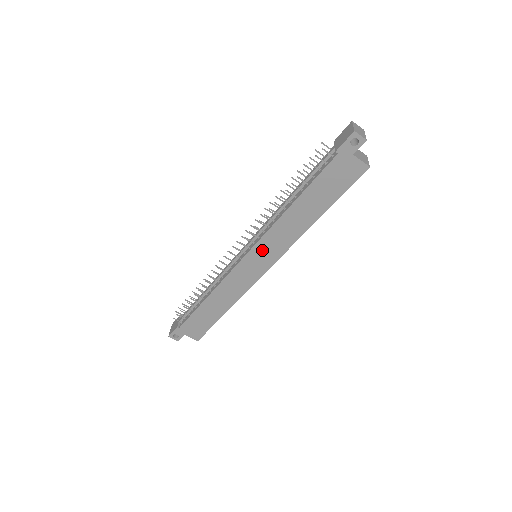
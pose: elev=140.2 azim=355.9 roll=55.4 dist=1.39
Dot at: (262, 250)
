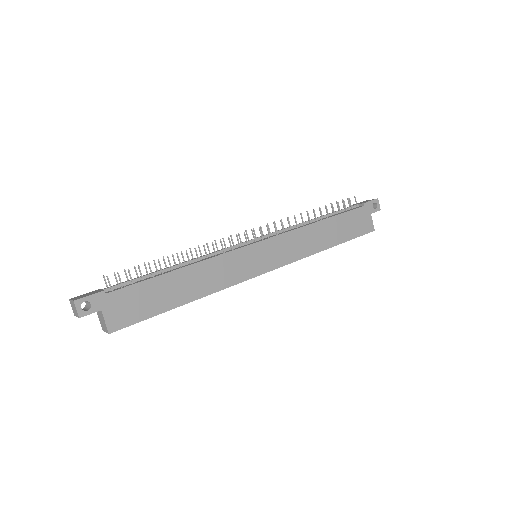
Dot at: (275, 246)
